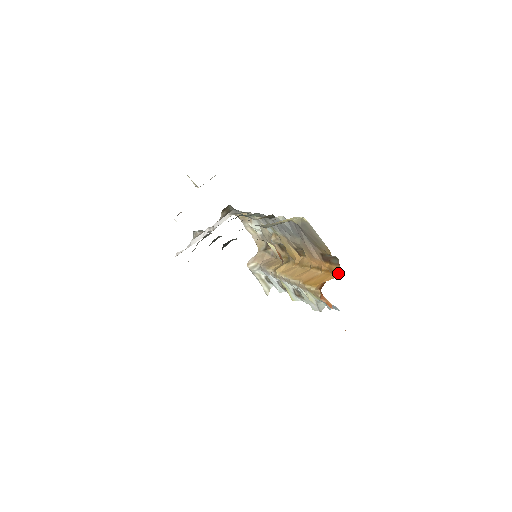
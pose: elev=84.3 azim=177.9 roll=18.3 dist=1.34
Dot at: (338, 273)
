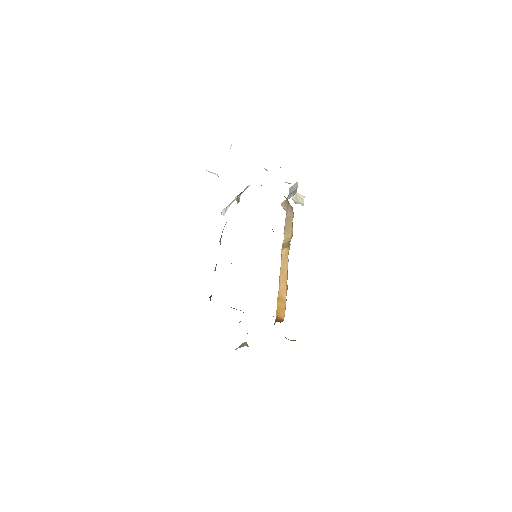
Dot at: occluded
